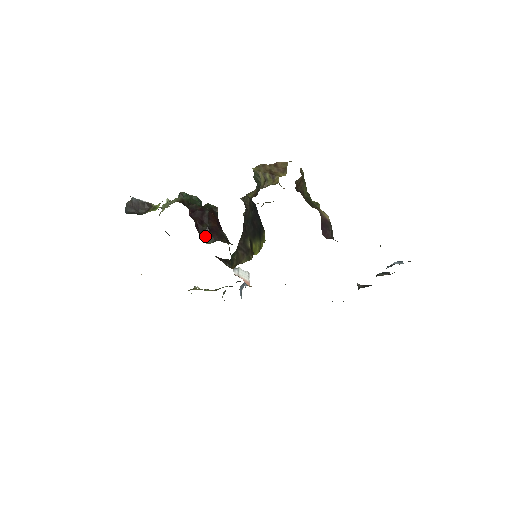
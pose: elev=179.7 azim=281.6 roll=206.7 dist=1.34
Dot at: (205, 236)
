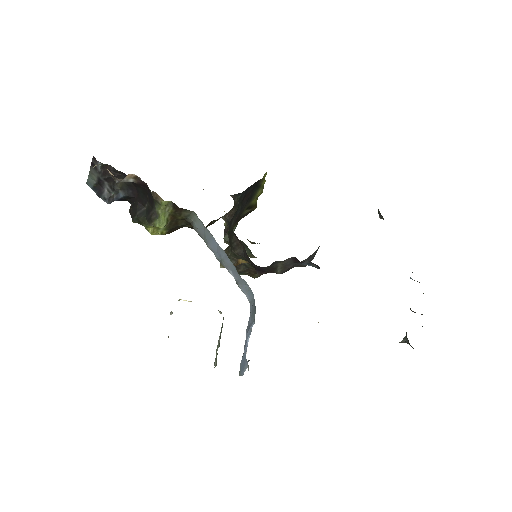
Dot at: occluded
